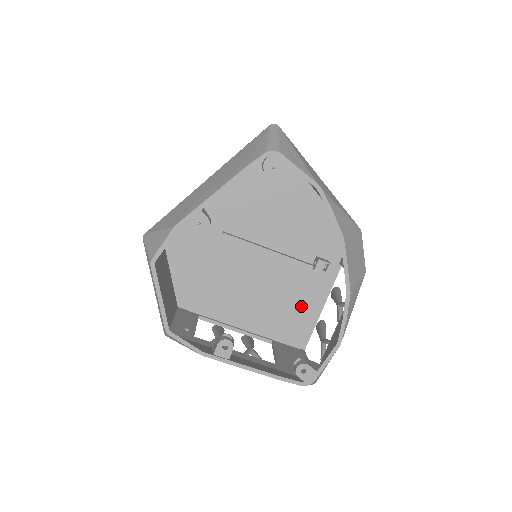
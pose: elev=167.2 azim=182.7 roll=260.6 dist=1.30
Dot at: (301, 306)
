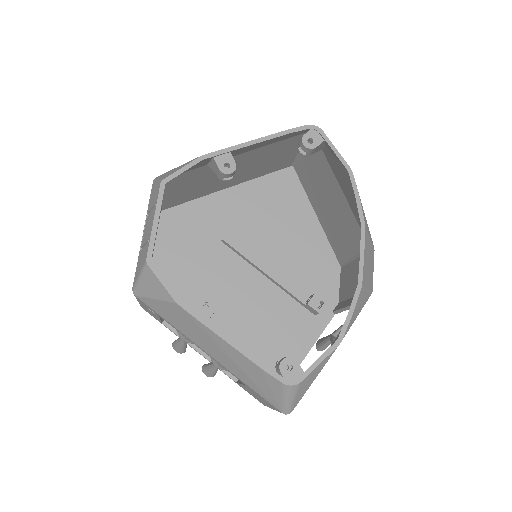
Dot at: (281, 347)
